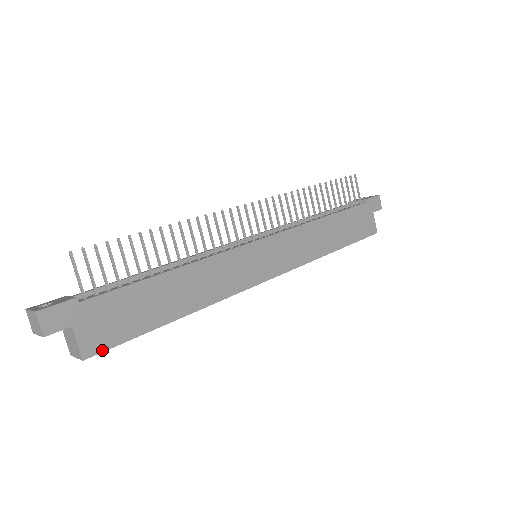
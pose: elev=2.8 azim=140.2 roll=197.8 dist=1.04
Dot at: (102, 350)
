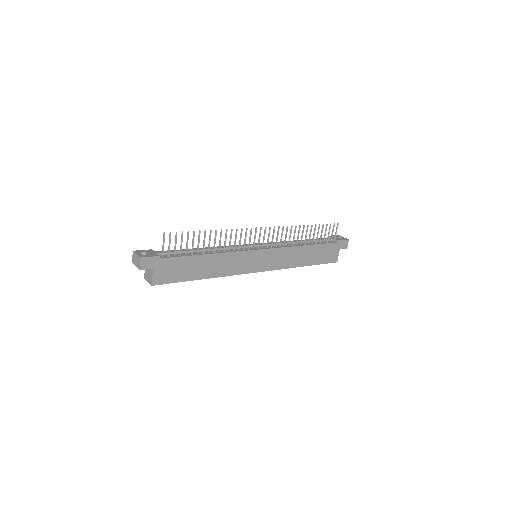
Dot at: (161, 283)
